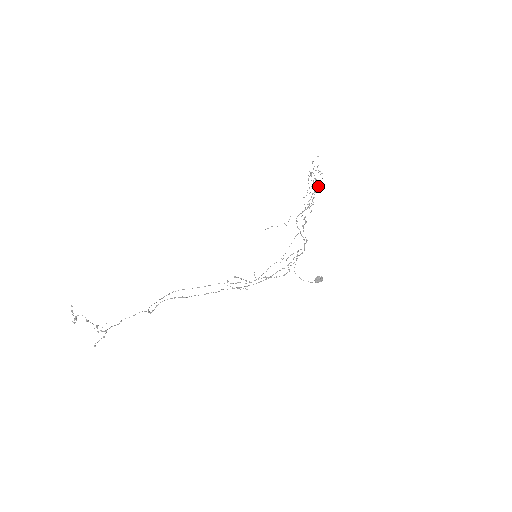
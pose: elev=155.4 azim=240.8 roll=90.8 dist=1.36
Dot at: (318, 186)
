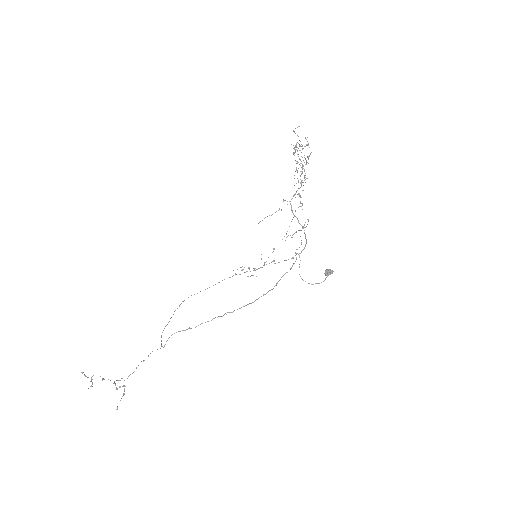
Dot at: (306, 162)
